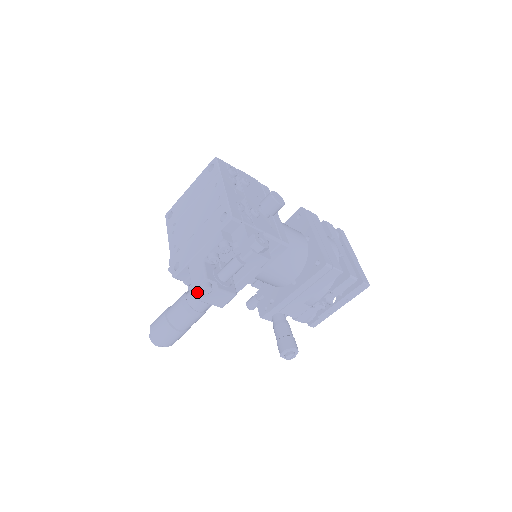
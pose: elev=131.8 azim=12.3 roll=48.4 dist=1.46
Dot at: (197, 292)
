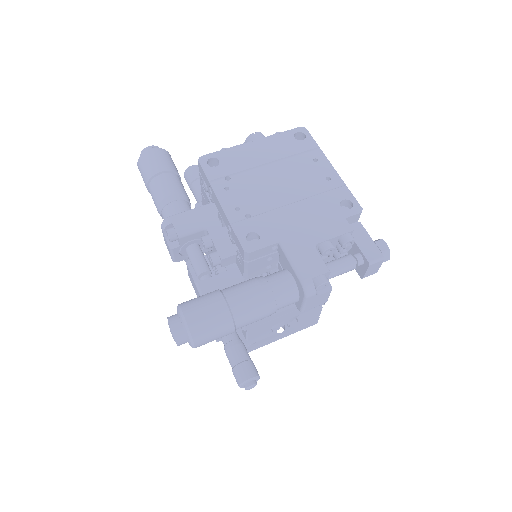
Dot at: (312, 285)
